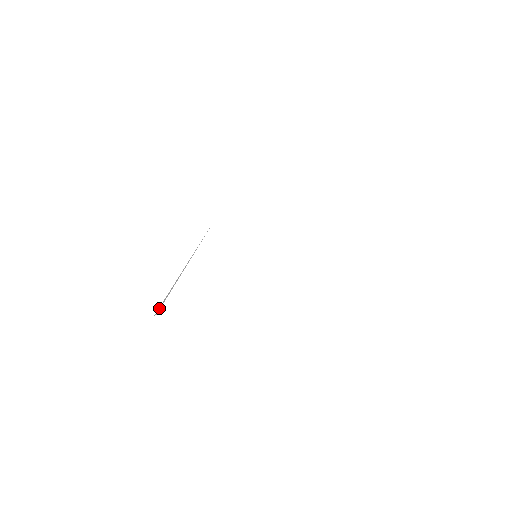
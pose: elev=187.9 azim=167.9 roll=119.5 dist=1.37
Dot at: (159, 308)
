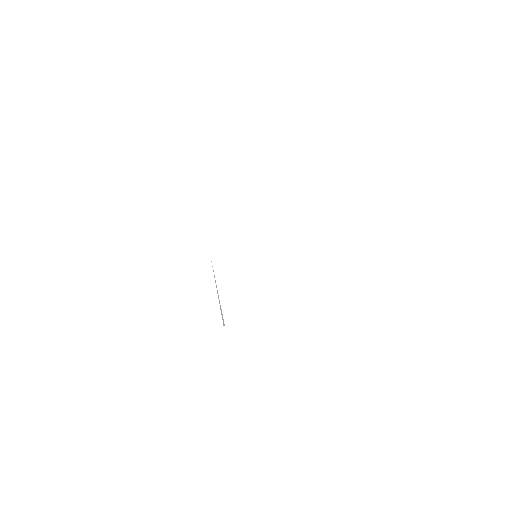
Dot at: (223, 322)
